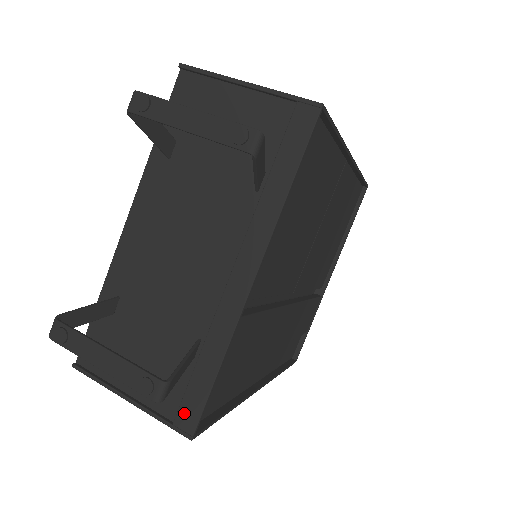
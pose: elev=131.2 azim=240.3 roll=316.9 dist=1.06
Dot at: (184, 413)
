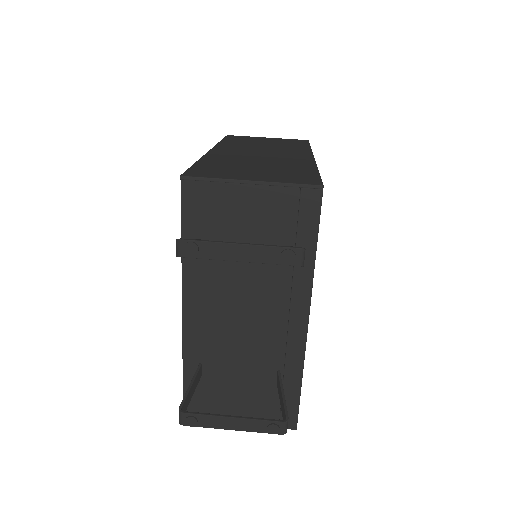
Dot at: occluded
